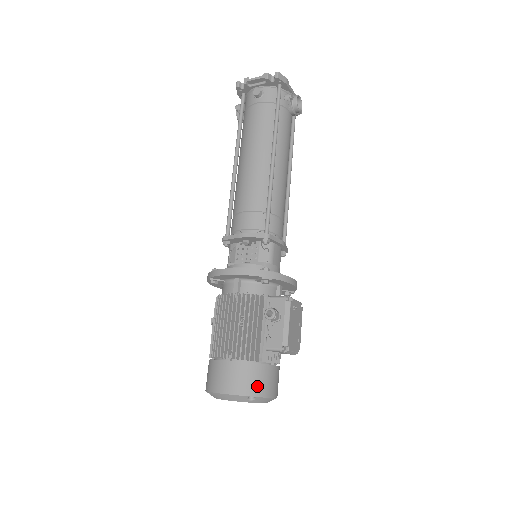
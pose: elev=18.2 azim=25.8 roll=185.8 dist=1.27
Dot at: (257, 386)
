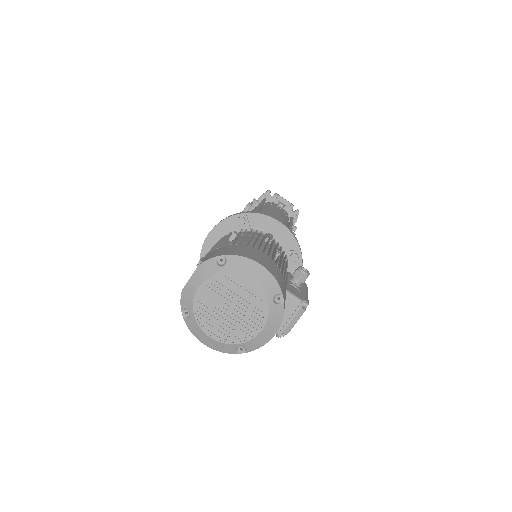
Dot at: occluded
